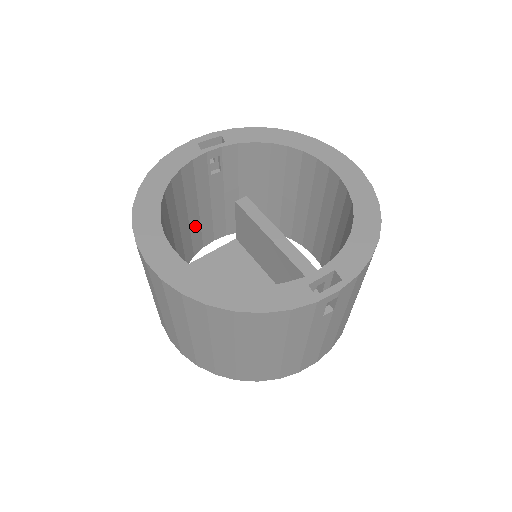
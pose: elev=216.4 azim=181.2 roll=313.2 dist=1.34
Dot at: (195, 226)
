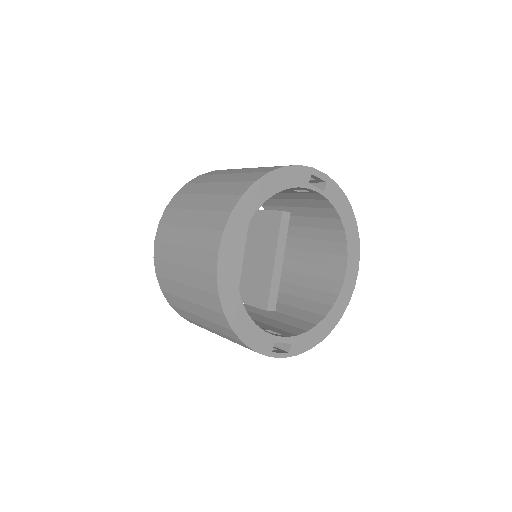
Dot at: occluded
